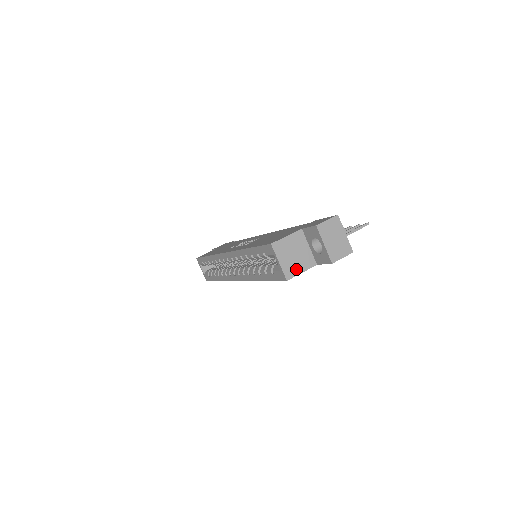
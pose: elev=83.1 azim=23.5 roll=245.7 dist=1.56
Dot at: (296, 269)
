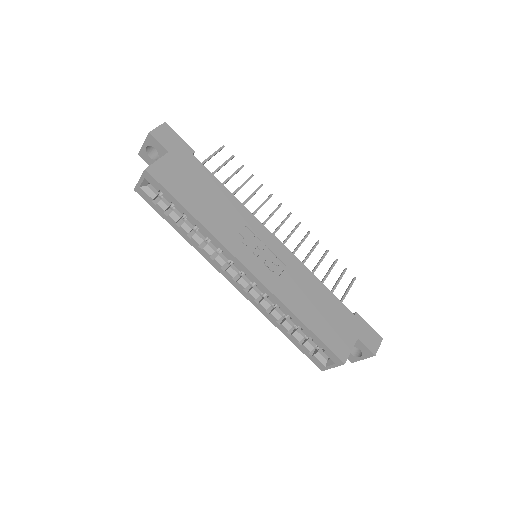
Dot at: occluded
